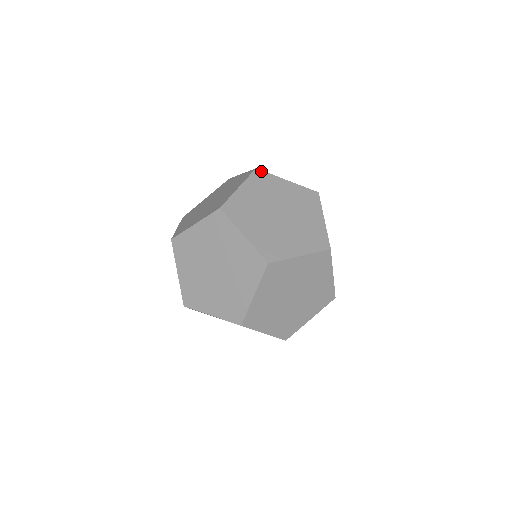
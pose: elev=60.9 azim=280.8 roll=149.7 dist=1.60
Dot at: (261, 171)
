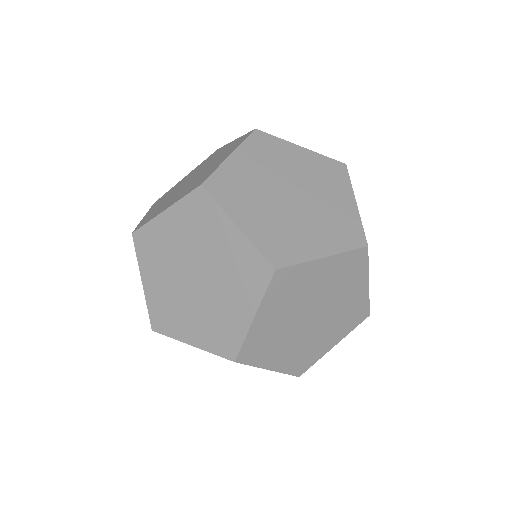
Dot at: (263, 133)
